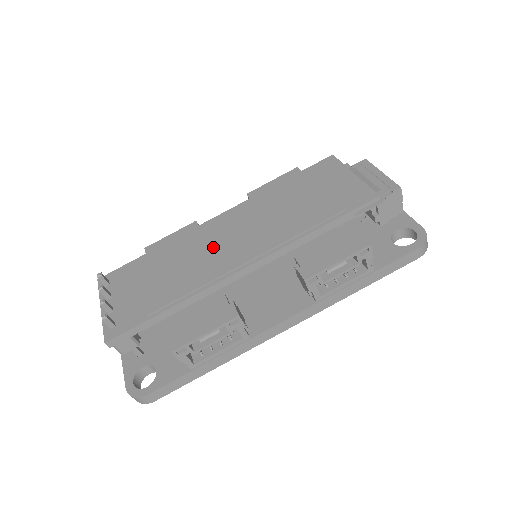
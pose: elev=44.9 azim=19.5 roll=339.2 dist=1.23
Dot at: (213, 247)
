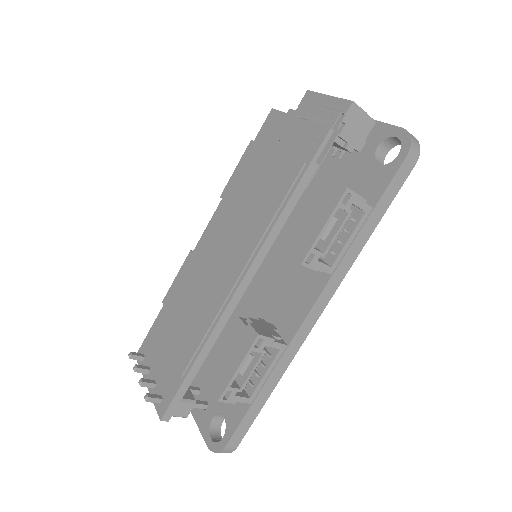
Dot at: (207, 275)
